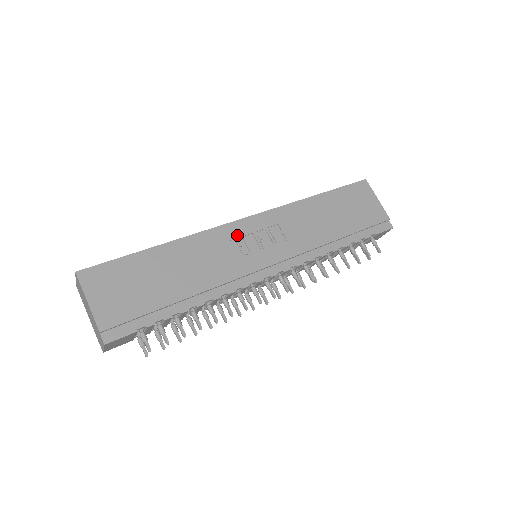
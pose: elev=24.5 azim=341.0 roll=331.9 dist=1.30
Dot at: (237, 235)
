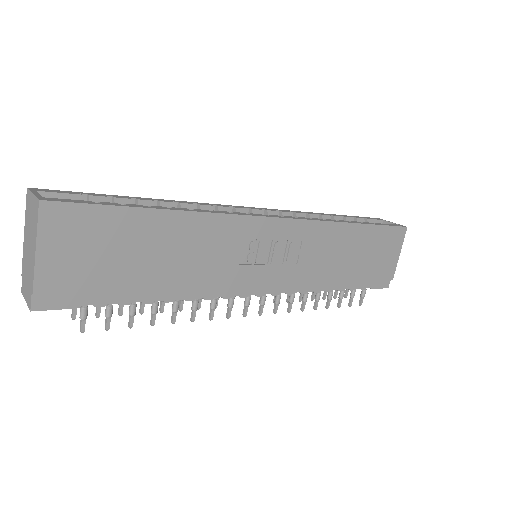
Dot at: (256, 235)
